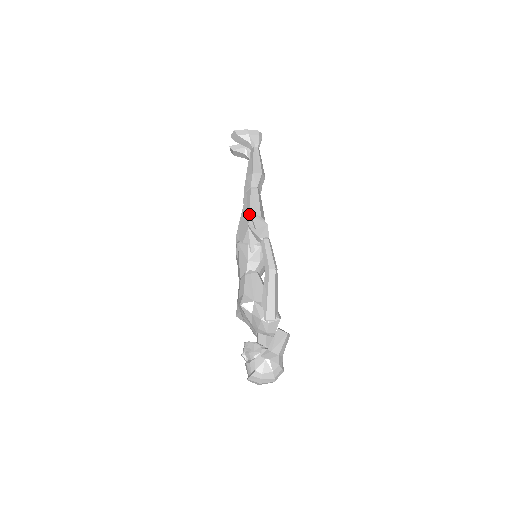
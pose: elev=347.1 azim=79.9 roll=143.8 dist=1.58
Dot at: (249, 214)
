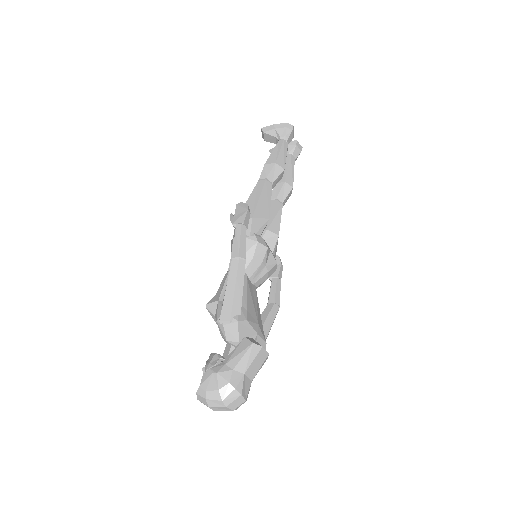
Dot at: occluded
